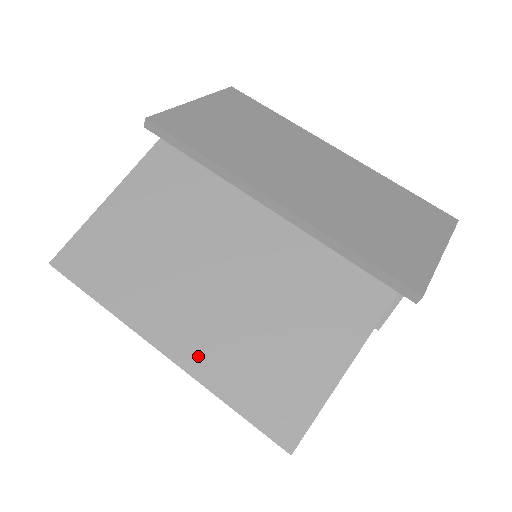
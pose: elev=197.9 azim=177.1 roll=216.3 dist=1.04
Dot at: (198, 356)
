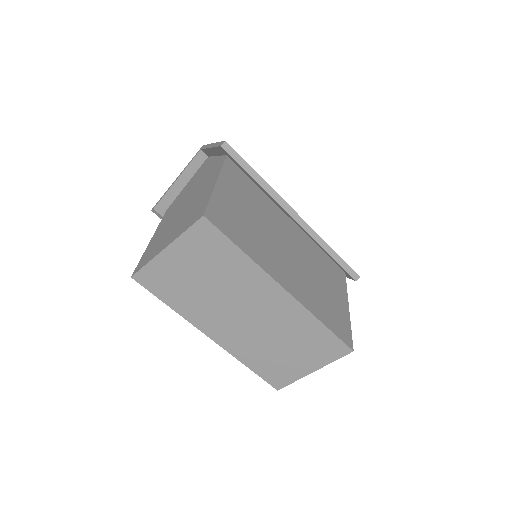
Dot at: (301, 295)
